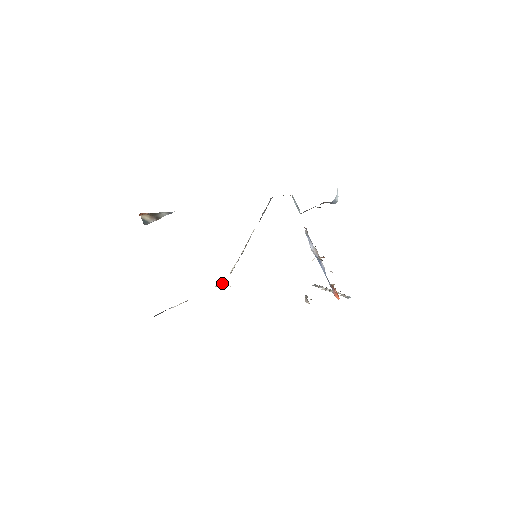
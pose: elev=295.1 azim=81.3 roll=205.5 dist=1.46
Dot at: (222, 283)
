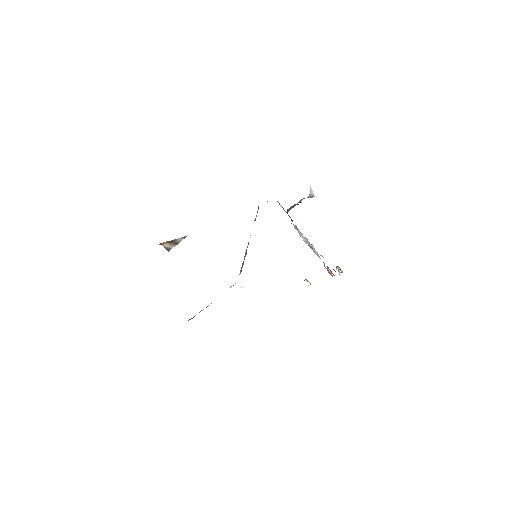
Dot at: occluded
